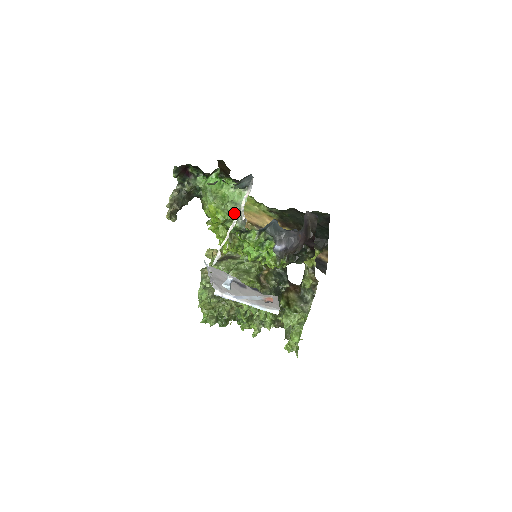
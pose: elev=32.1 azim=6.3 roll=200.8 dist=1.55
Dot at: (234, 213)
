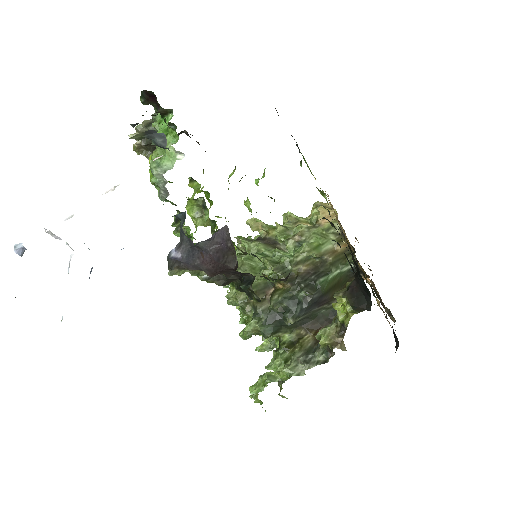
Dot at: (158, 177)
